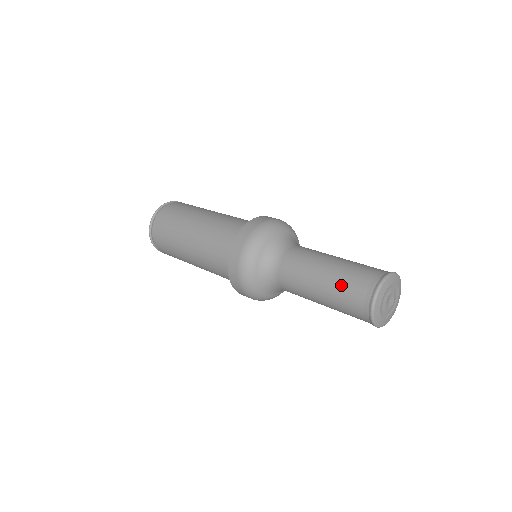
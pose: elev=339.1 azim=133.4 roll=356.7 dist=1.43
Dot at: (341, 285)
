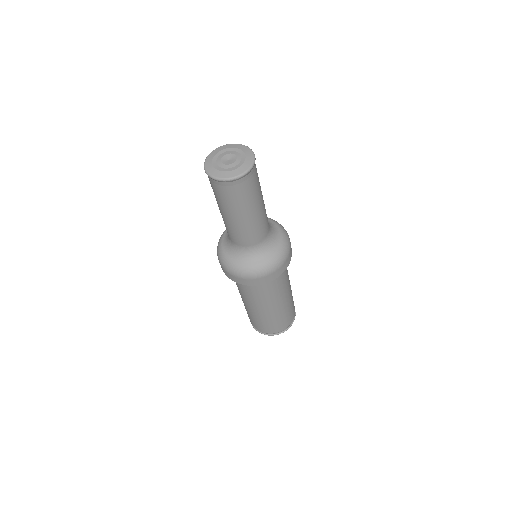
Dot at: occluded
